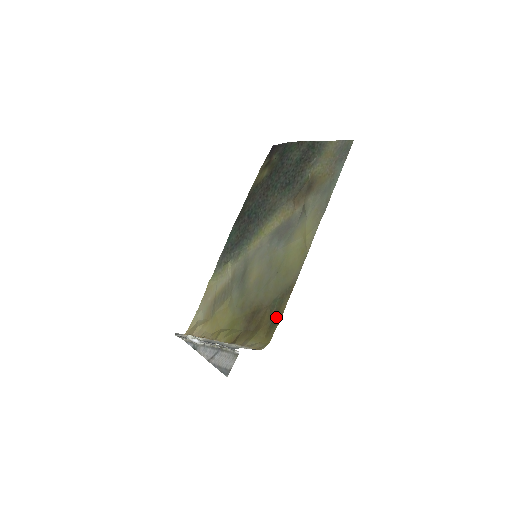
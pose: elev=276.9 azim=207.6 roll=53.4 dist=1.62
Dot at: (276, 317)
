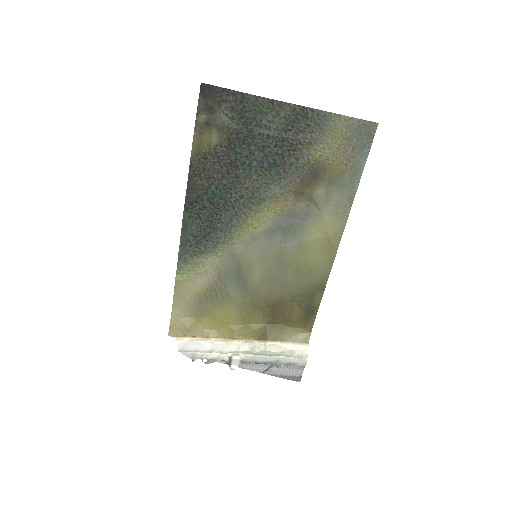
Dot at: (311, 311)
